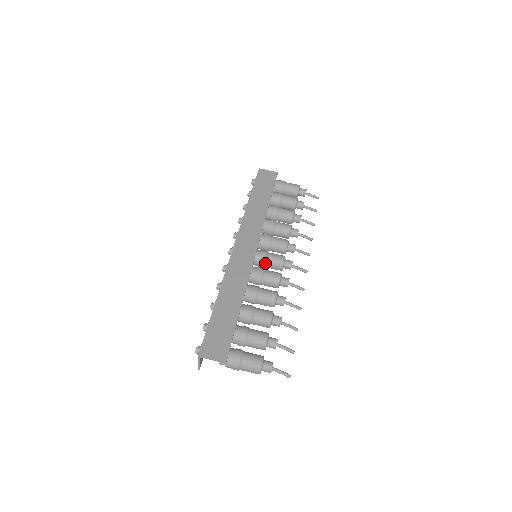
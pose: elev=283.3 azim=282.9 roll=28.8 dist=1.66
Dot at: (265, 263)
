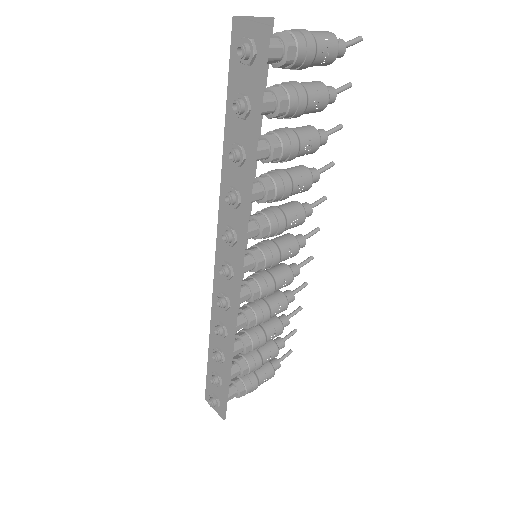
Dot at: (269, 240)
